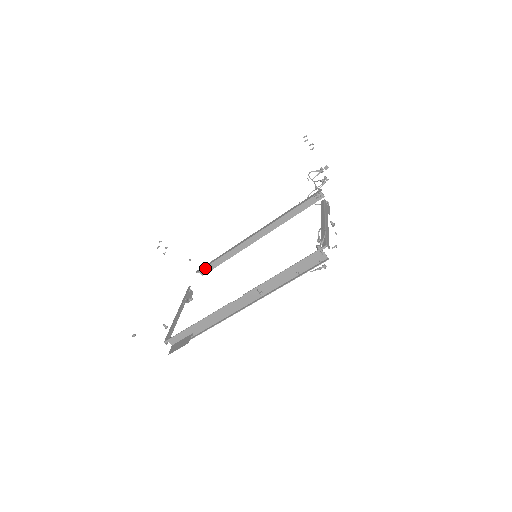
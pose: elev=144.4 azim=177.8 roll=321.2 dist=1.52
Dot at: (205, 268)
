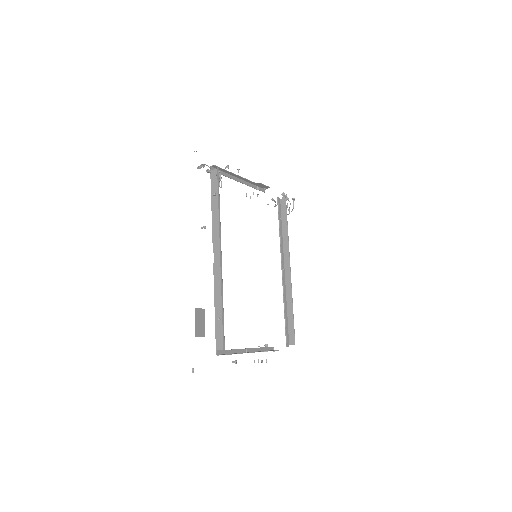
Dot at: (290, 336)
